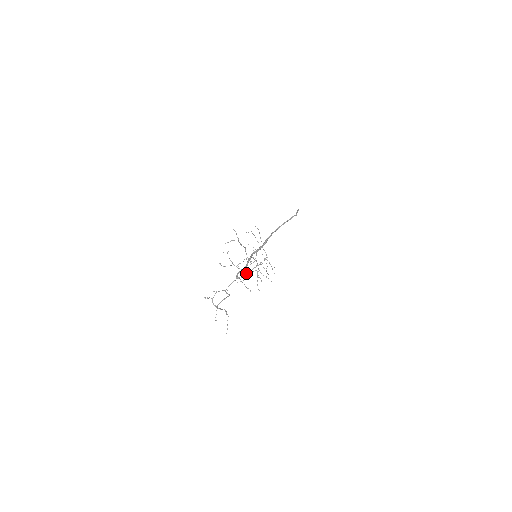
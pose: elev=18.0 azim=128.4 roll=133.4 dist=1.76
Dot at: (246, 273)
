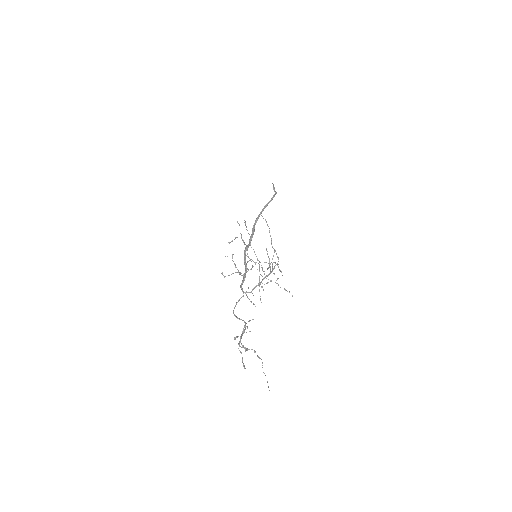
Dot at: (257, 285)
